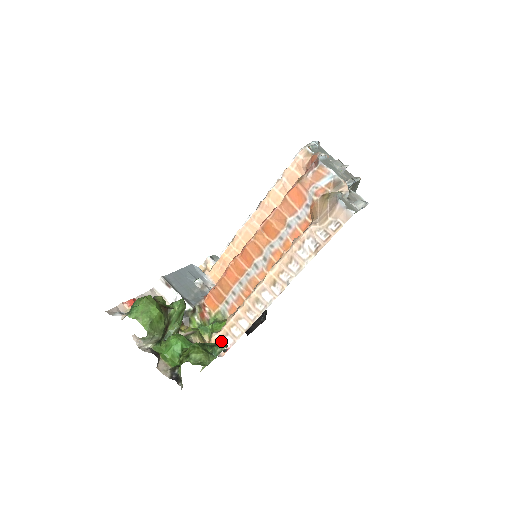
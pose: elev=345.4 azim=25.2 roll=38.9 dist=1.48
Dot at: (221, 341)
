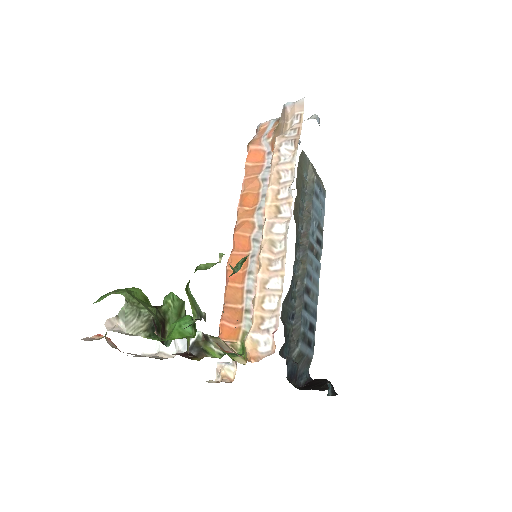
Dot at: (260, 336)
